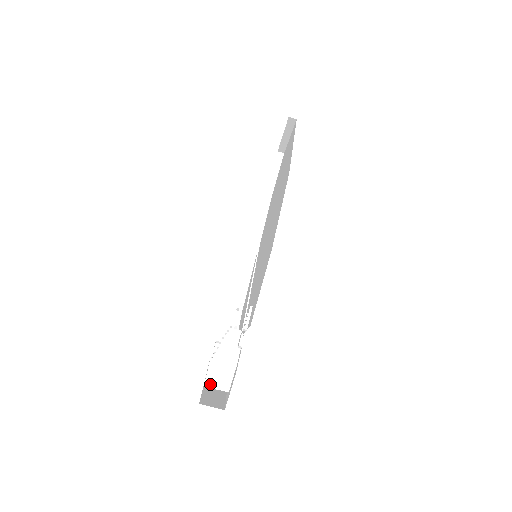
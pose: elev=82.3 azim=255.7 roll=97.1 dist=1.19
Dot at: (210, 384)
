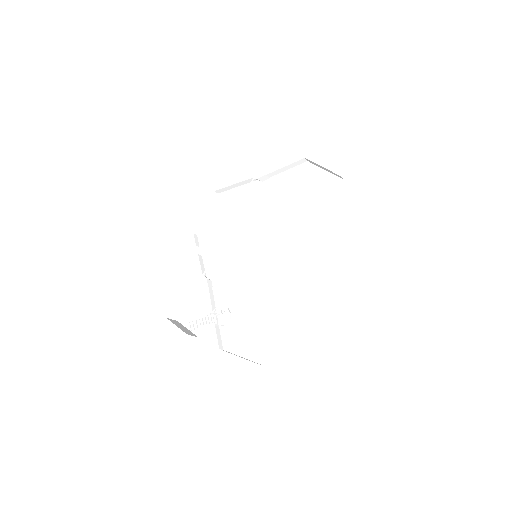
Dot at: occluded
